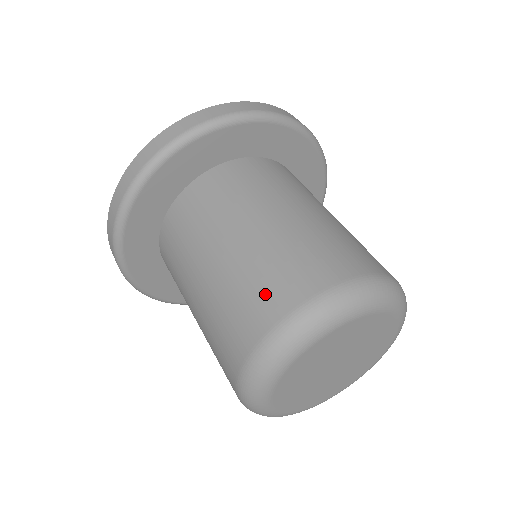
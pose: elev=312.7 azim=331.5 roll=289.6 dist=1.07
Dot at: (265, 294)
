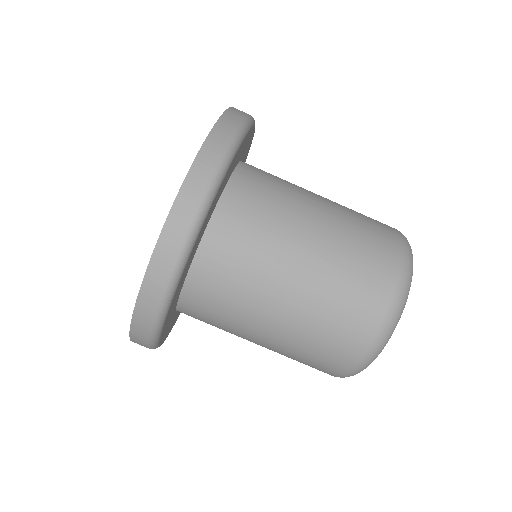
Dot at: (333, 350)
